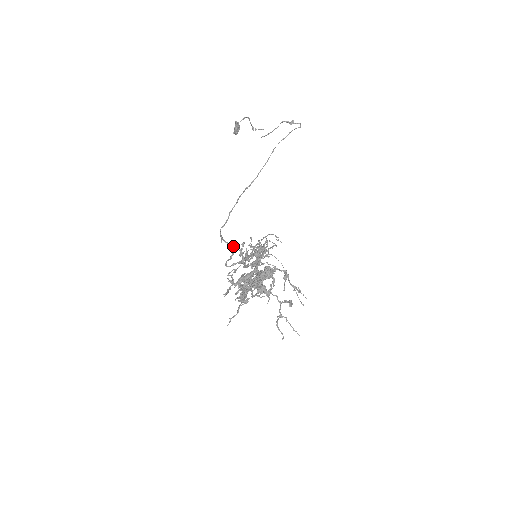
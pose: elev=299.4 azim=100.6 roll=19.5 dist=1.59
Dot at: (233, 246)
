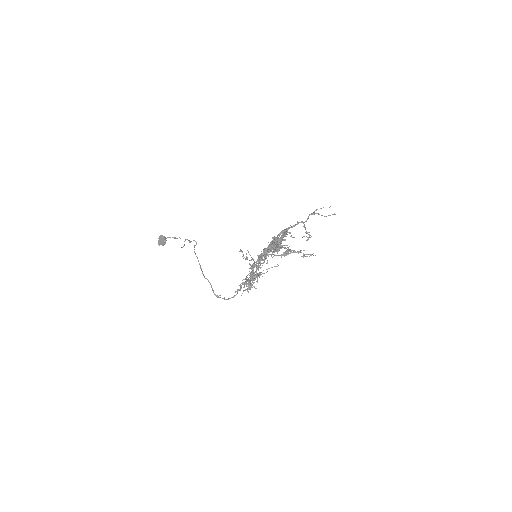
Dot at: (231, 297)
